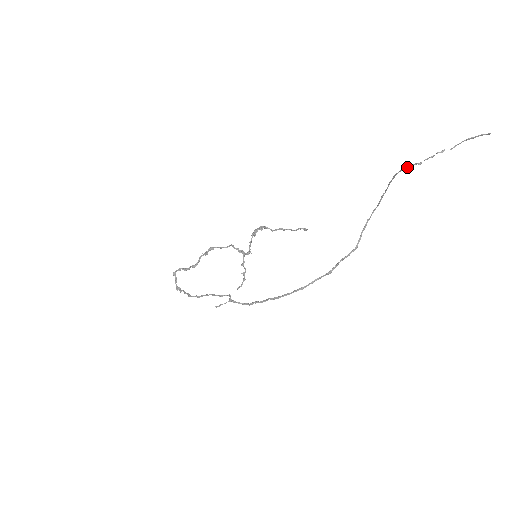
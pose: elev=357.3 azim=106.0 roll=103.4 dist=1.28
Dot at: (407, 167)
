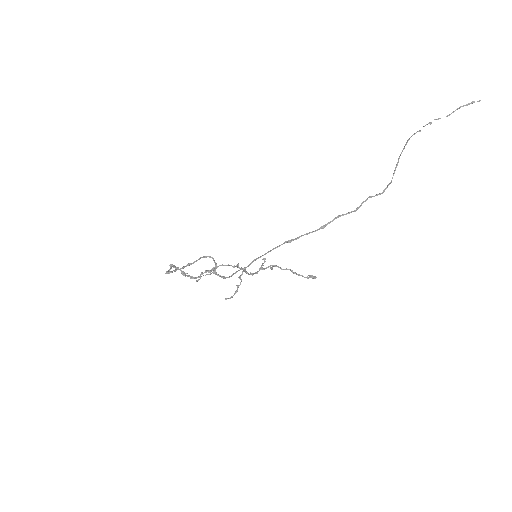
Dot at: (409, 139)
